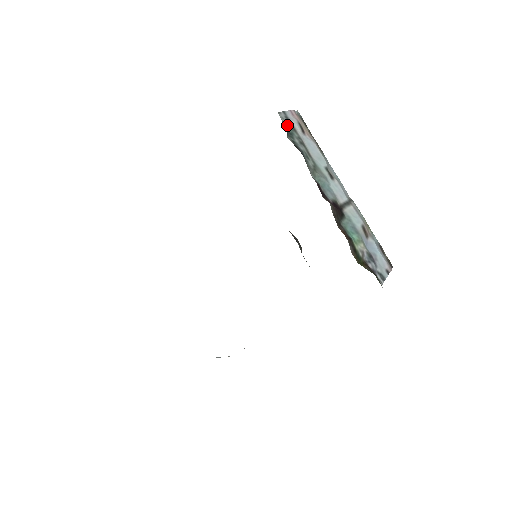
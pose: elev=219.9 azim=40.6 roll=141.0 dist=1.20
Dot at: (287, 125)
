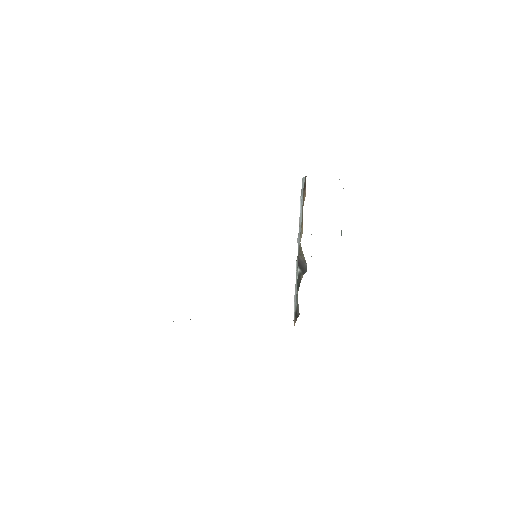
Dot at: occluded
